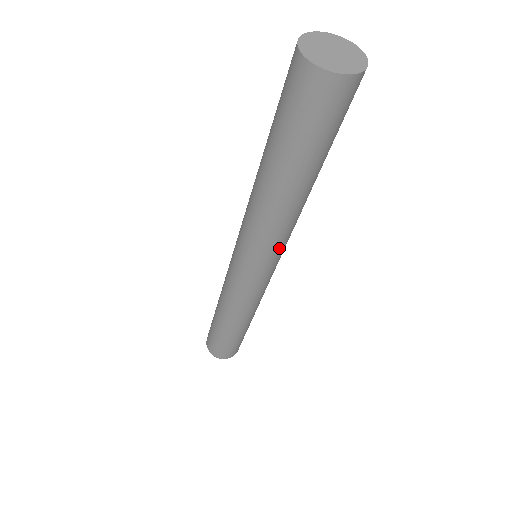
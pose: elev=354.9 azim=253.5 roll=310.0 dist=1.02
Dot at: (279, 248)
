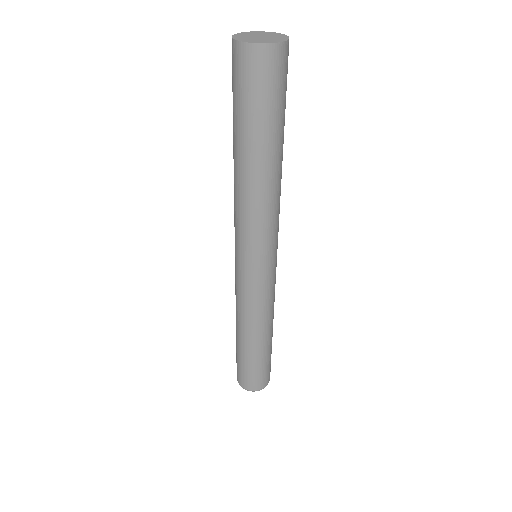
Dot at: (252, 236)
